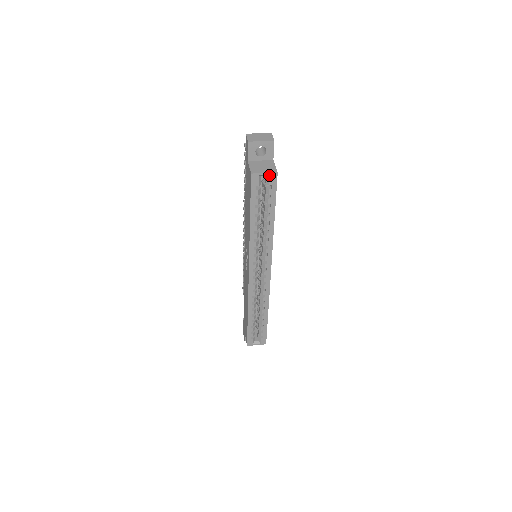
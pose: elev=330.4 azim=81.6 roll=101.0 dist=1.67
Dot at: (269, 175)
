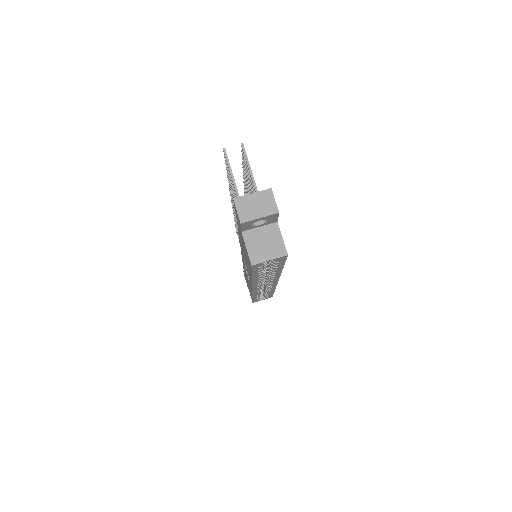
Dot at: (276, 258)
